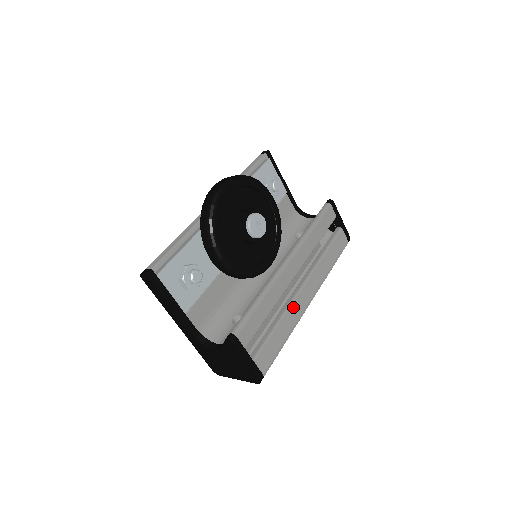
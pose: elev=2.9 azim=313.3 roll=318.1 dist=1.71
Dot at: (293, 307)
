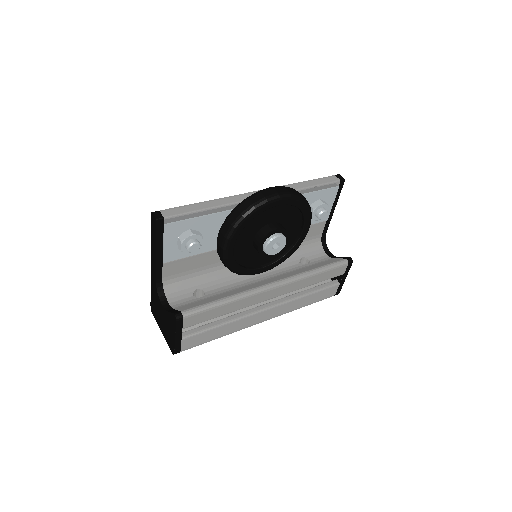
Dot at: (246, 319)
